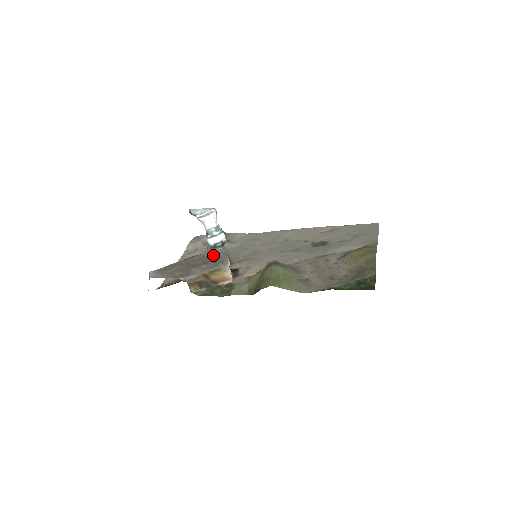
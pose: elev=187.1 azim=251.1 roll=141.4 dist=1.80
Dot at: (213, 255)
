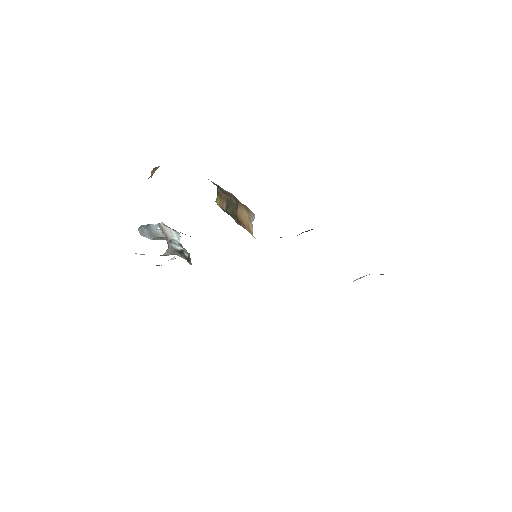
Dot at: occluded
